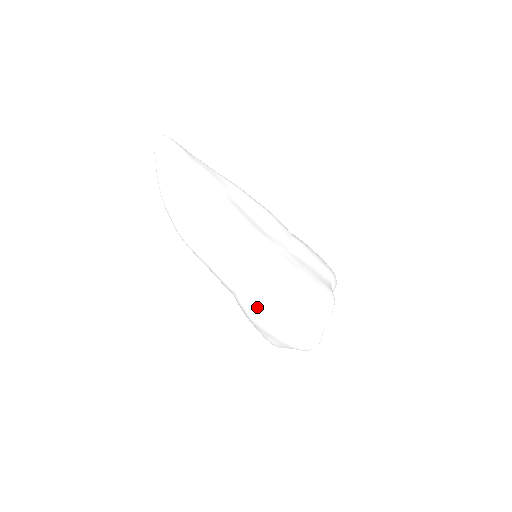
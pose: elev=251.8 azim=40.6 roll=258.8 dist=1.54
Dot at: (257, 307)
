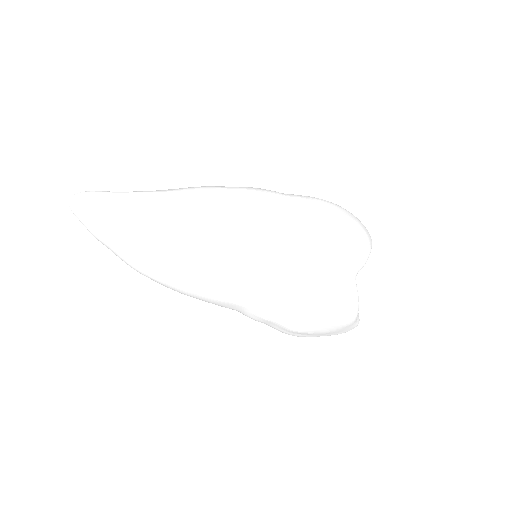
Dot at: (270, 326)
